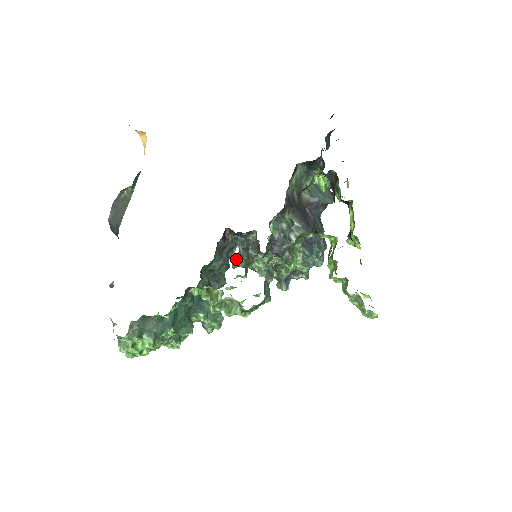
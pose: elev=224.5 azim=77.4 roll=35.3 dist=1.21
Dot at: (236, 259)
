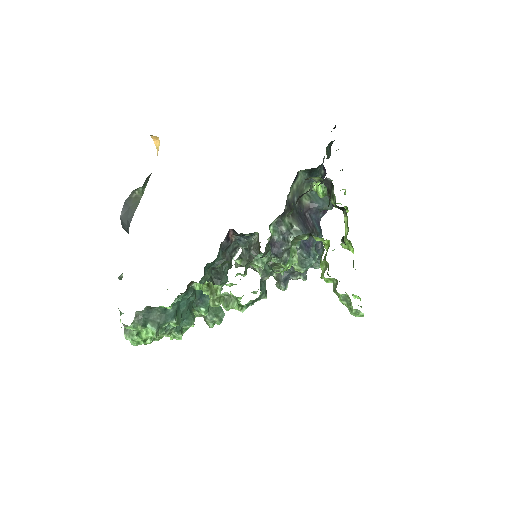
Dot at: (239, 259)
